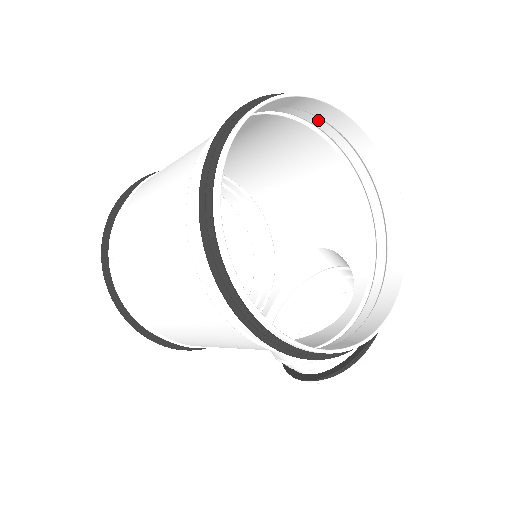
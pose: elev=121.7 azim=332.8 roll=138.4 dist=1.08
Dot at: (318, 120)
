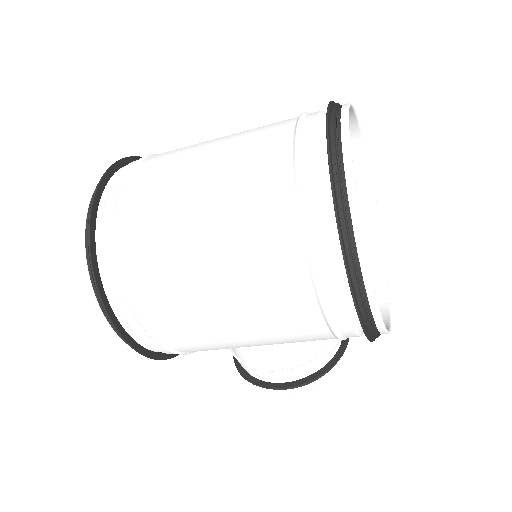
Dot at: occluded
